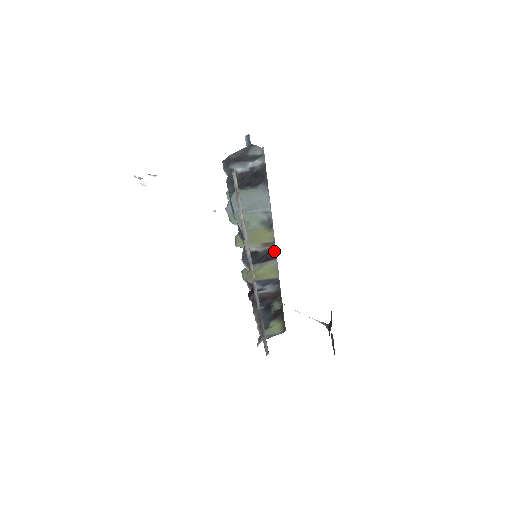
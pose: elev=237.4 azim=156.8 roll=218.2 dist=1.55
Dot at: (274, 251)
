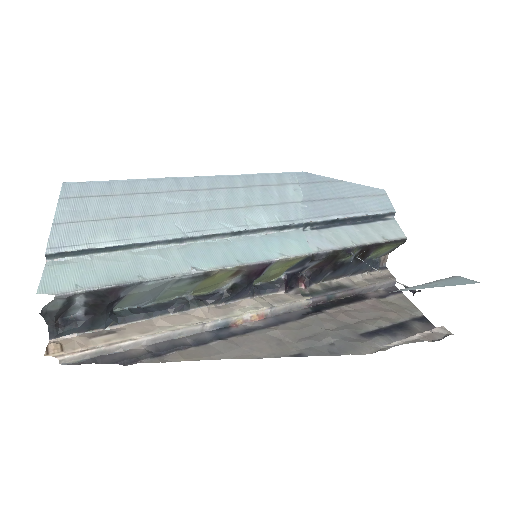
Dot at: (255, 266)
